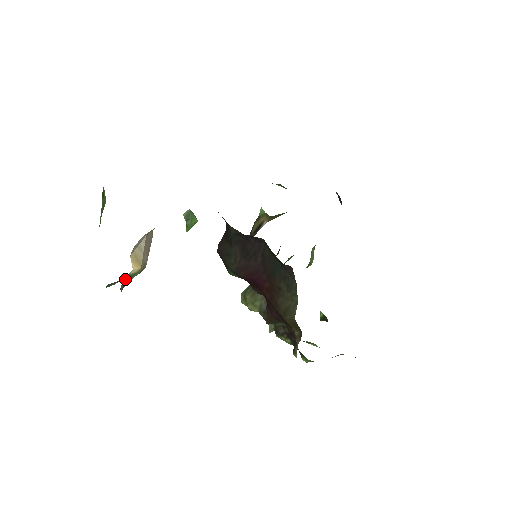
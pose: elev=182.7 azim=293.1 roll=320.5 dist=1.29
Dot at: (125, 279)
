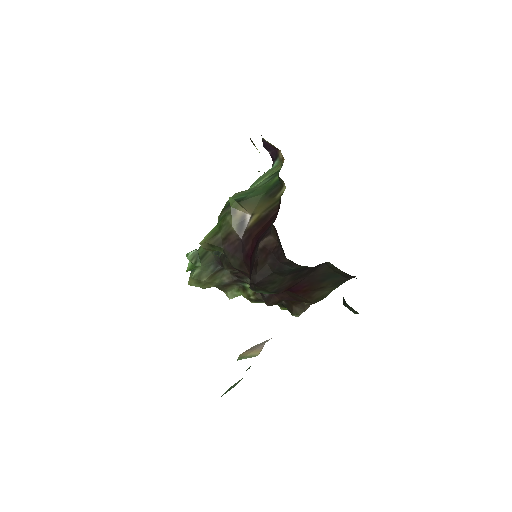
Dot at: occluded
